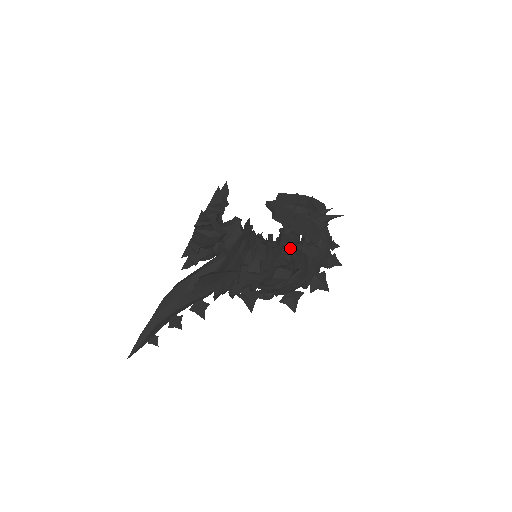
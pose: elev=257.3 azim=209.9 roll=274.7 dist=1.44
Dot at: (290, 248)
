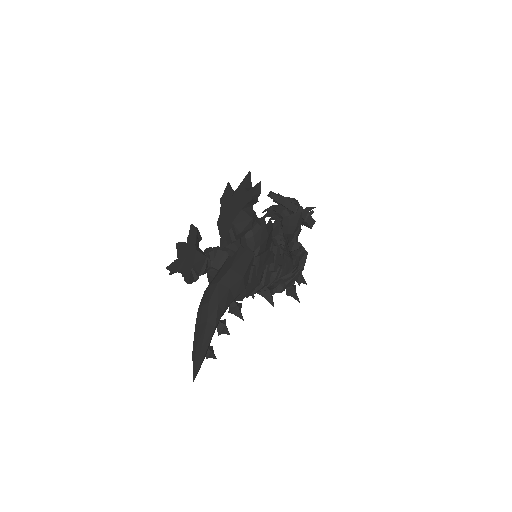
Dot at: (299, 232)
